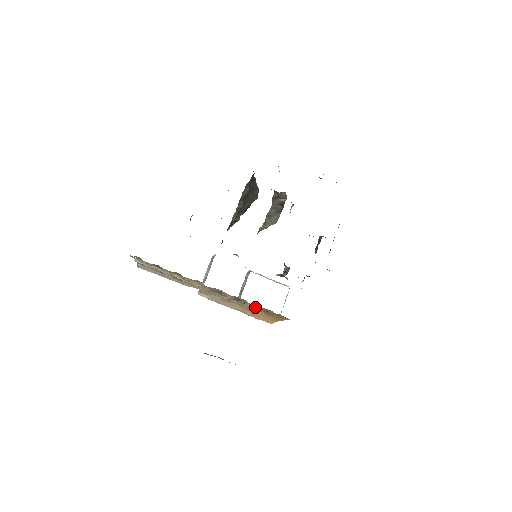
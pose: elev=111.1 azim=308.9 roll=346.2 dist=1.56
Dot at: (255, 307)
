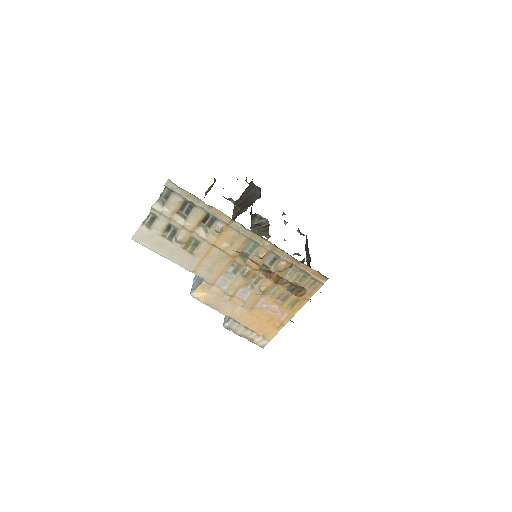
Dot at: (276, 285)
